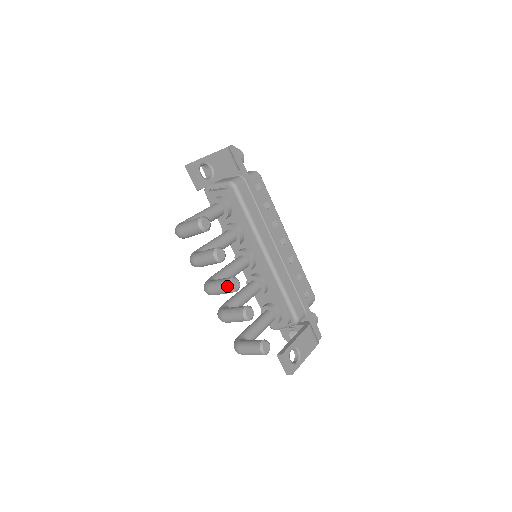
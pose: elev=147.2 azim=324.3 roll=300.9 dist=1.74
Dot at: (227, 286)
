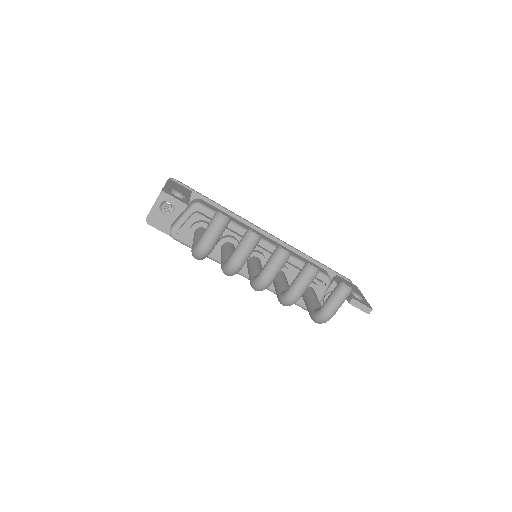
Dot at: (282, 254)
